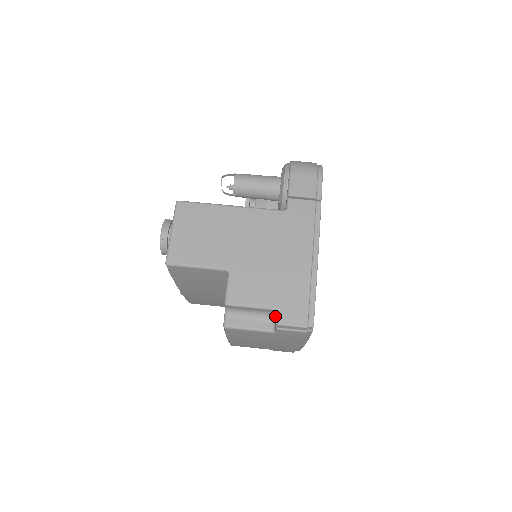
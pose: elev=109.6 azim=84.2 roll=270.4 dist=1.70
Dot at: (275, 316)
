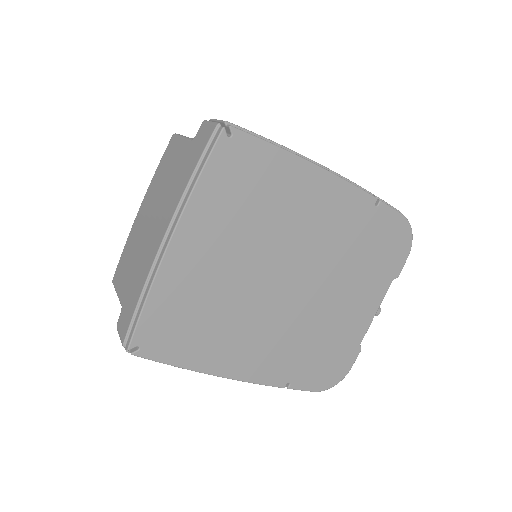
Dot at: occluded
